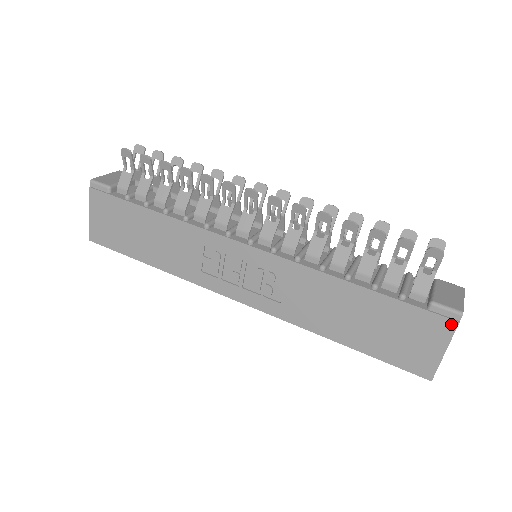
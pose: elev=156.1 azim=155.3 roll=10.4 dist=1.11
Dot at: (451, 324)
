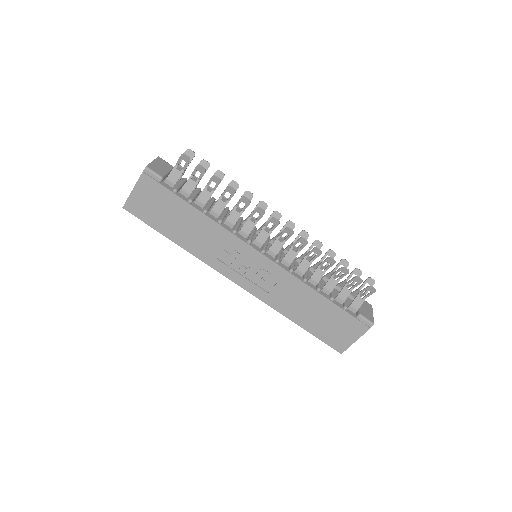
Dot at: (366, 328)
